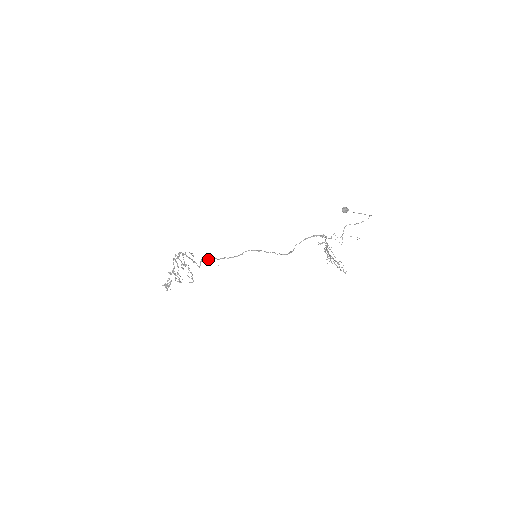
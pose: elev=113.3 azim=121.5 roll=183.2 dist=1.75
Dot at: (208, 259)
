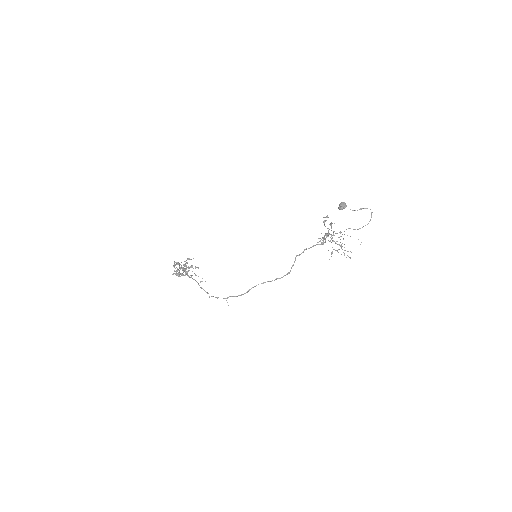
Dot at: occluded
